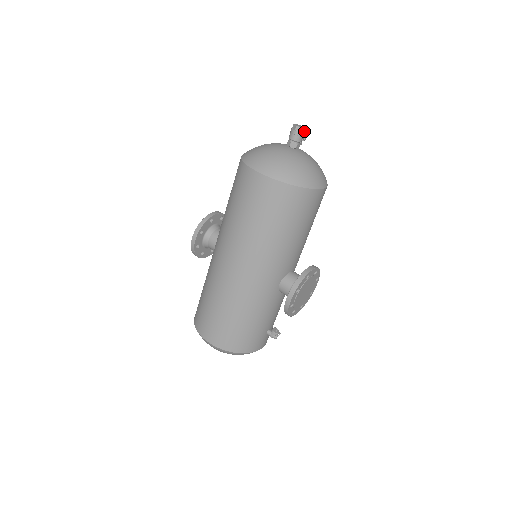
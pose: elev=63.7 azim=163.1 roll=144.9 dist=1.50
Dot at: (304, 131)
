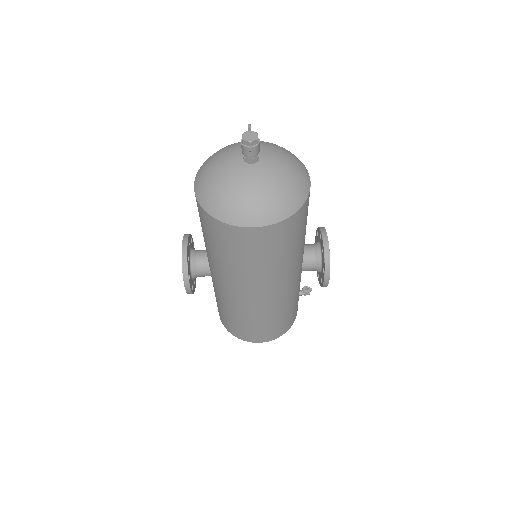
Dot at: (257, 137)
